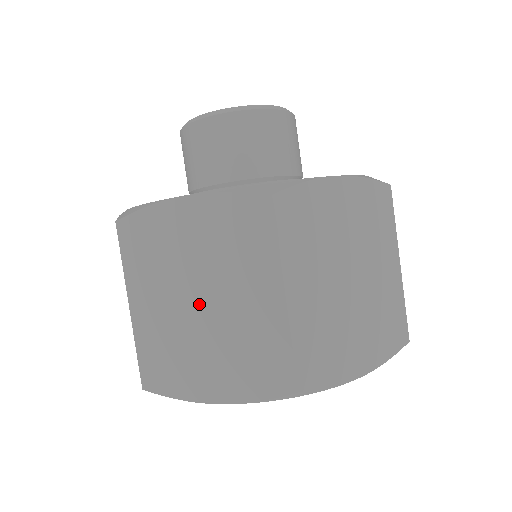
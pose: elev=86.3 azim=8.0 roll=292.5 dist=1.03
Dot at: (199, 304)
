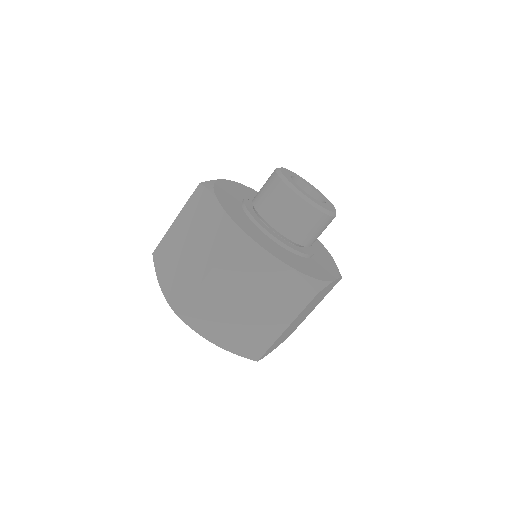
Dot at: (187, 247)
